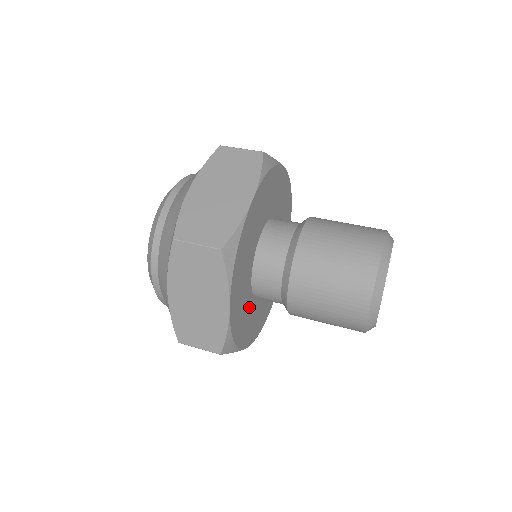
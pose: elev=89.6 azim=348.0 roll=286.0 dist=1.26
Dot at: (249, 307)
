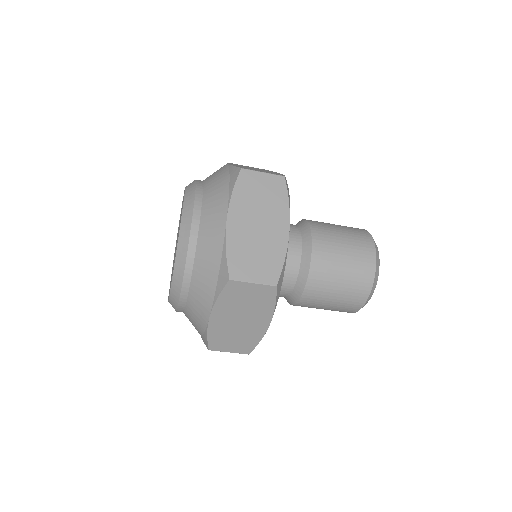
Dot at: occluded
